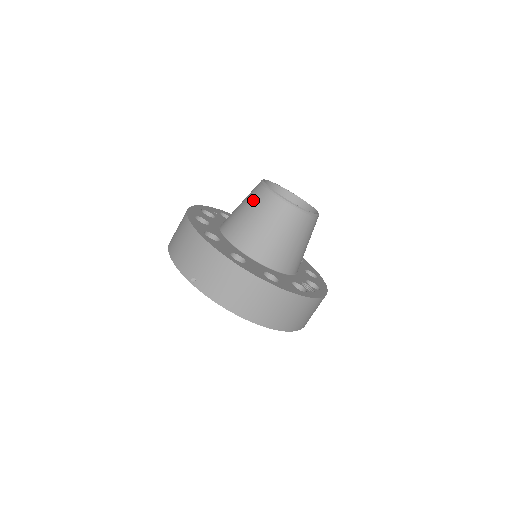
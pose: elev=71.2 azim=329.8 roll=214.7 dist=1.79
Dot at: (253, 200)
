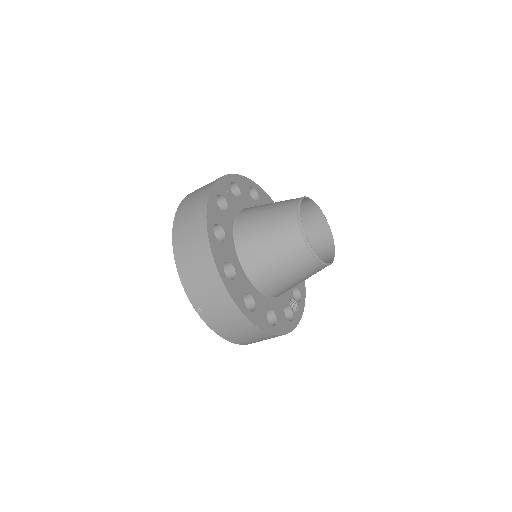
Dot at: (283, 238)
